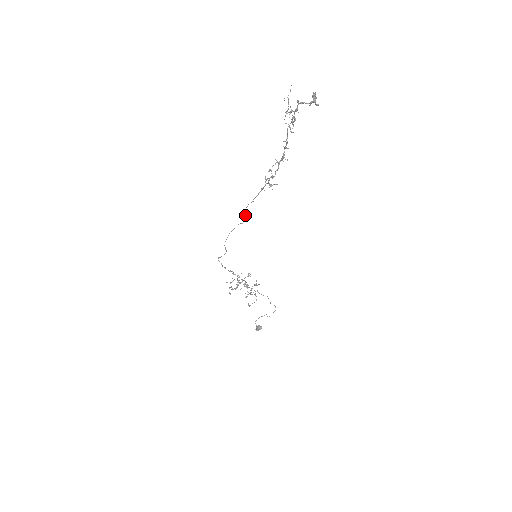
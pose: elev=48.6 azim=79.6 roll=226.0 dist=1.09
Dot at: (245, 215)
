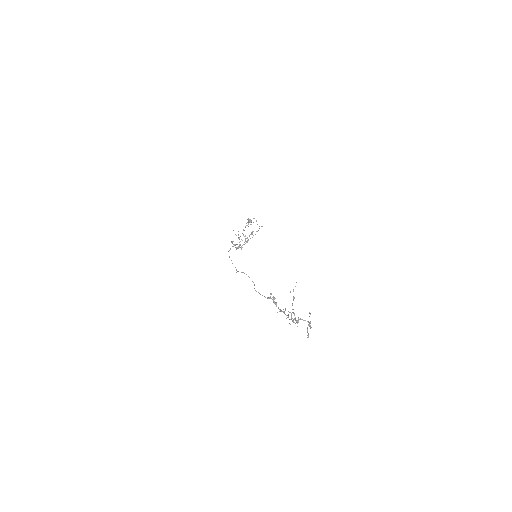
Dot at: occluded
